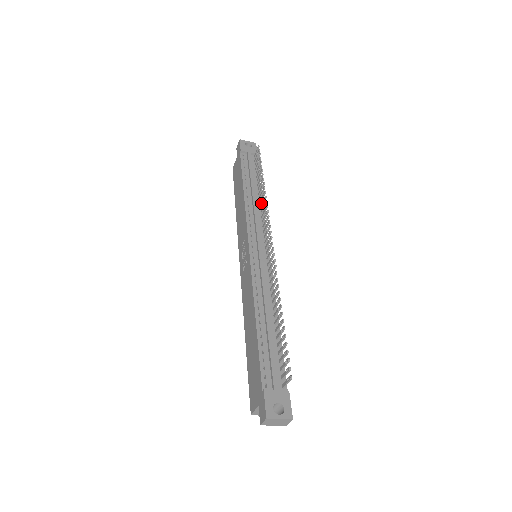
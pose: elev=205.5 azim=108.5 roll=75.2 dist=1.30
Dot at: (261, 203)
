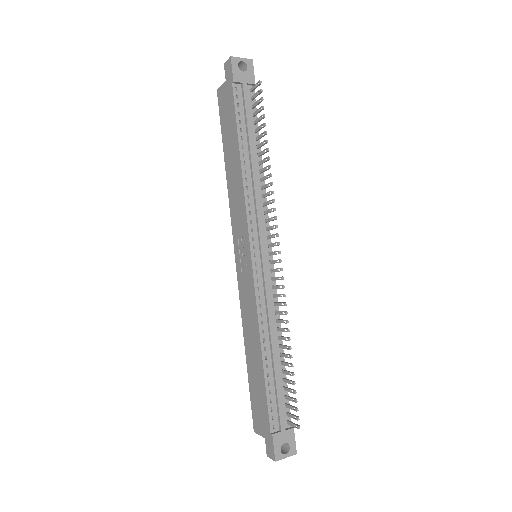
Dot at: (262, 179)
